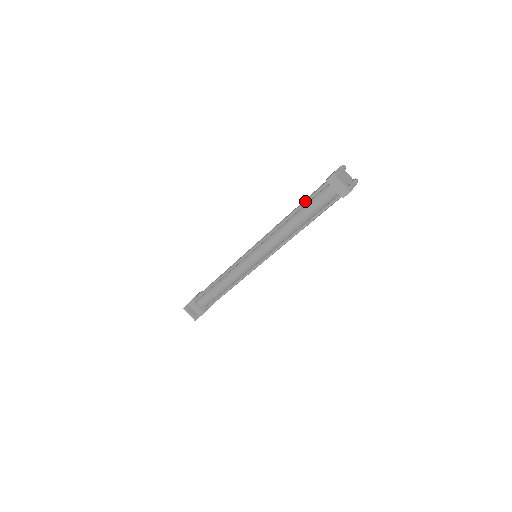
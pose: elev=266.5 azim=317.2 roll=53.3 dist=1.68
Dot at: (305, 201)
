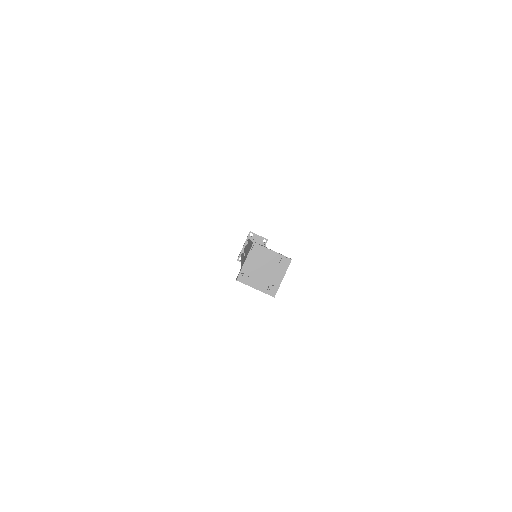
Dot at: occluded
